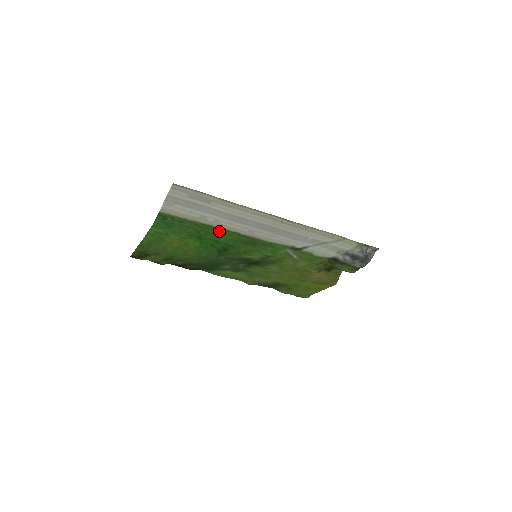
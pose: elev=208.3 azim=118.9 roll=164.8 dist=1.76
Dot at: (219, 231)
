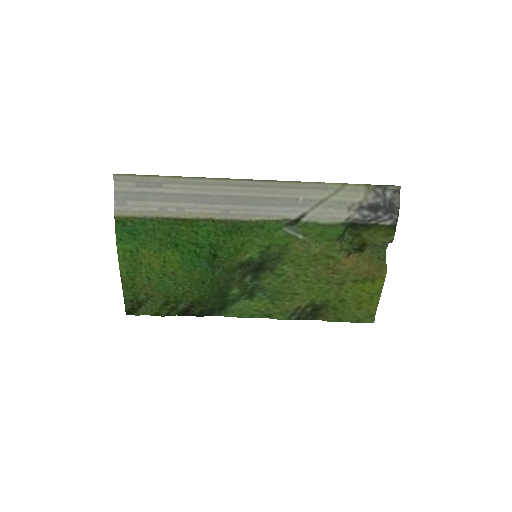
Dot at: (189, 223)
